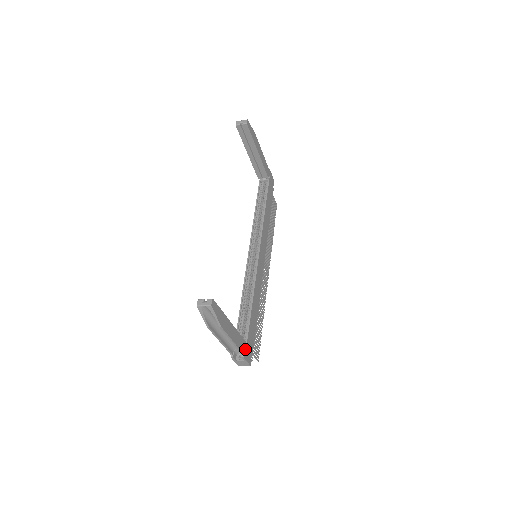
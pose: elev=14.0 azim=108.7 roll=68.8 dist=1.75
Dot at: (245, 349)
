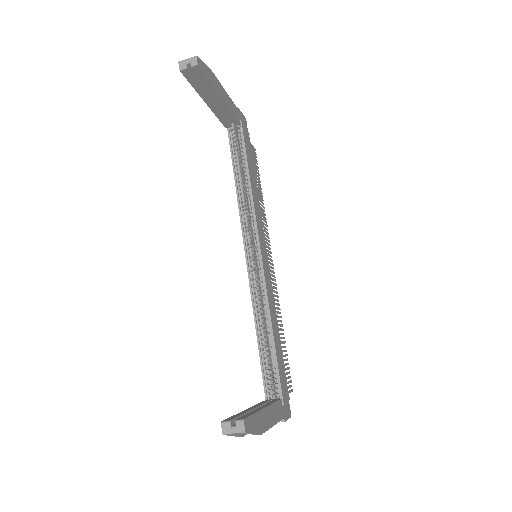
Dot at: (283, 408)
